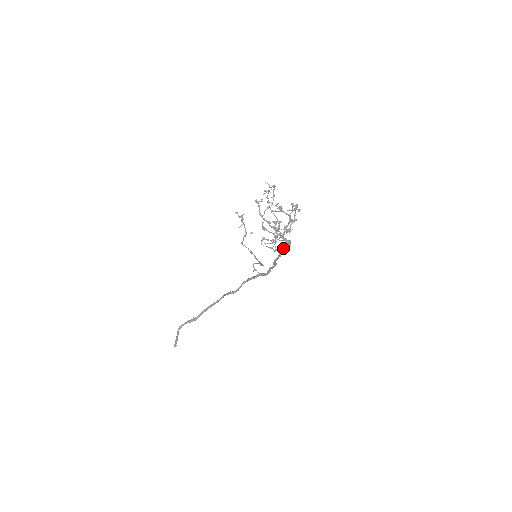
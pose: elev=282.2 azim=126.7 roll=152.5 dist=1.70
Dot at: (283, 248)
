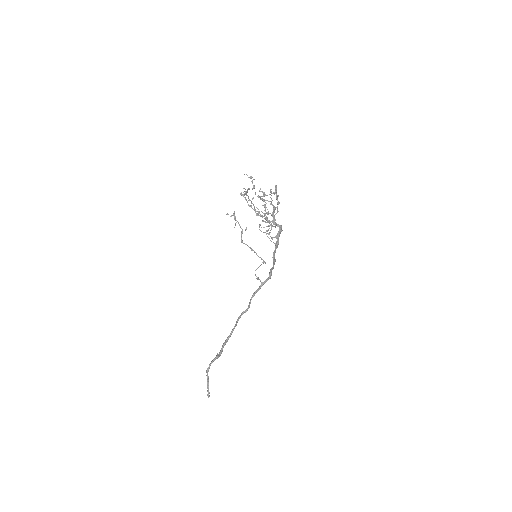
Dot at: (277, 235)
